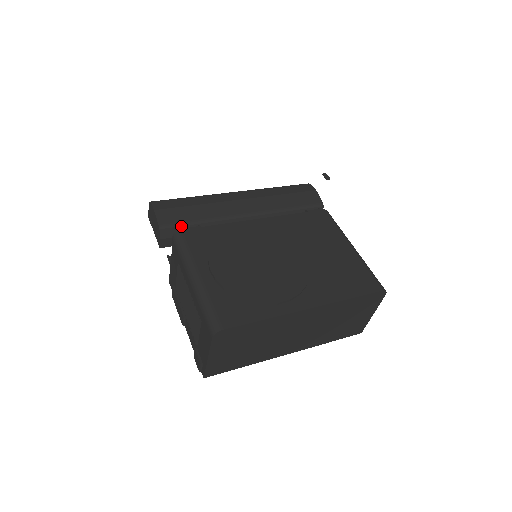
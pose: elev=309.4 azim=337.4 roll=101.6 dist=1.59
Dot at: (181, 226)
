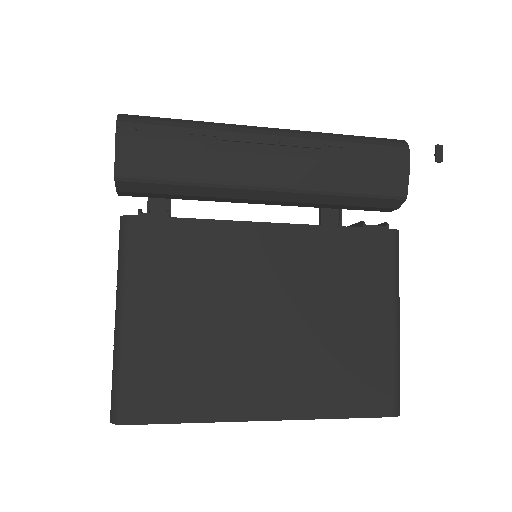
Dot at: (152, 183)
